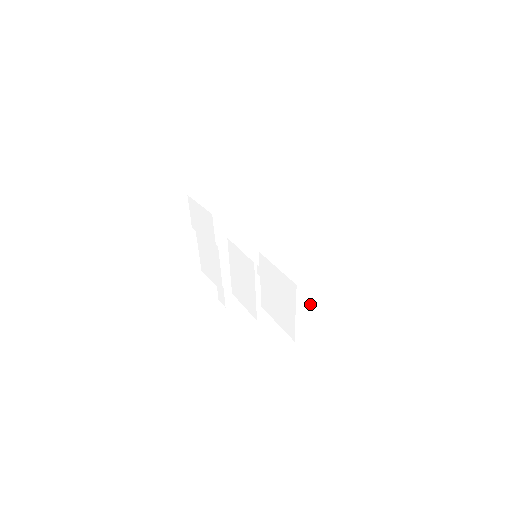
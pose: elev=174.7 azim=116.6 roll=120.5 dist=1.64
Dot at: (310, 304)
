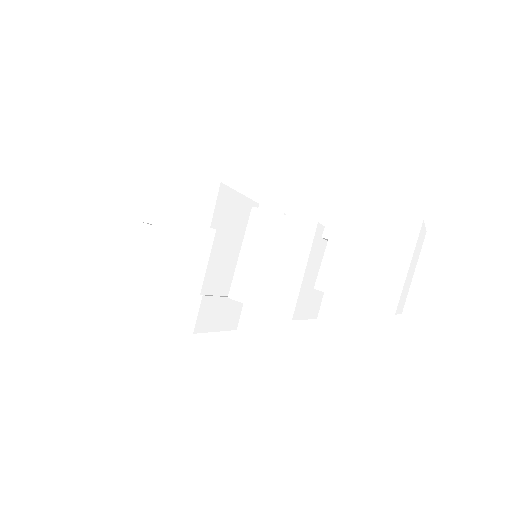
Dot at: (412, 263)
